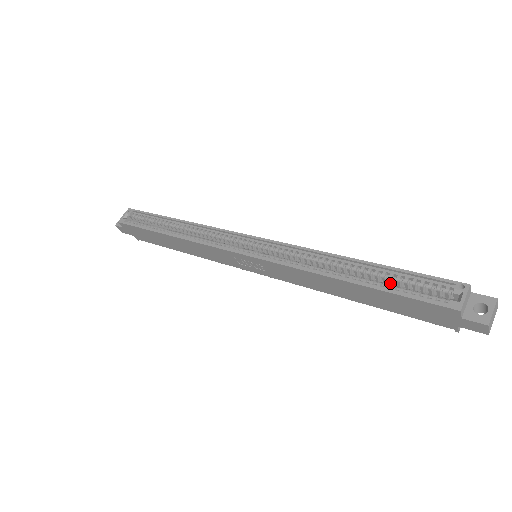
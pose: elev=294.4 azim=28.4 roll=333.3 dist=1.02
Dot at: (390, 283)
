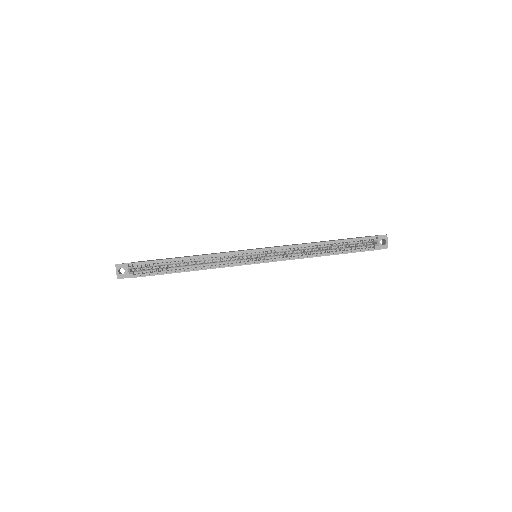
Dot at: occluded
